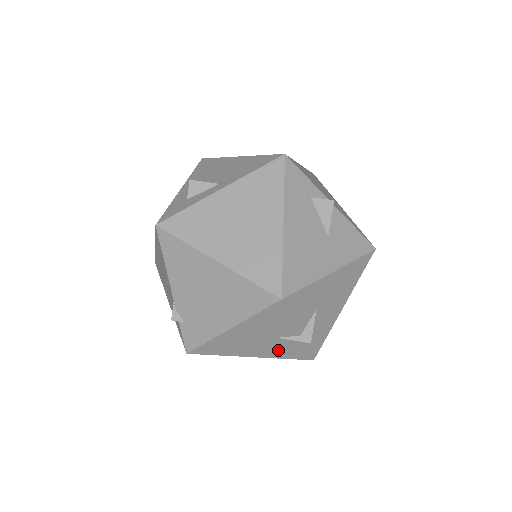
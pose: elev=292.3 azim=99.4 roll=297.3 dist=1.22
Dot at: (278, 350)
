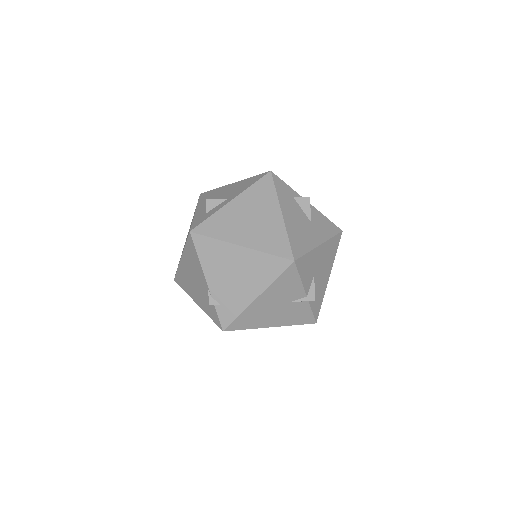
Dot at: (291, 316)
